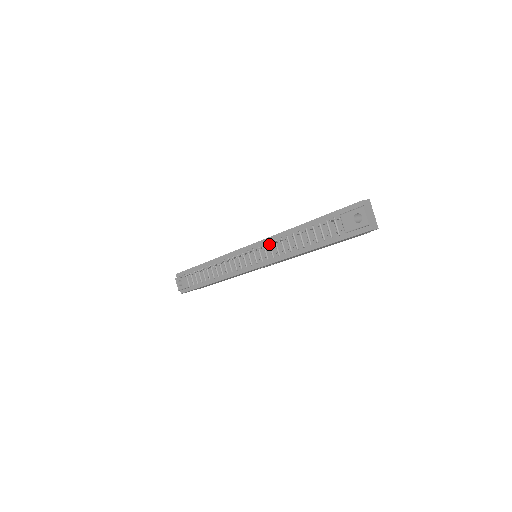
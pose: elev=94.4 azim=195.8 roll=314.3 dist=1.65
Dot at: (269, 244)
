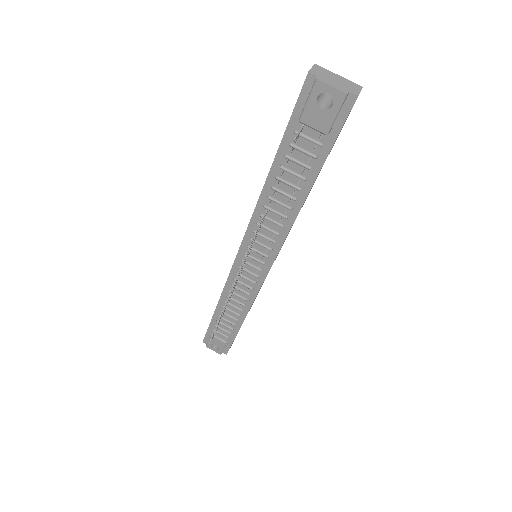
Dot at: (255, 234)
